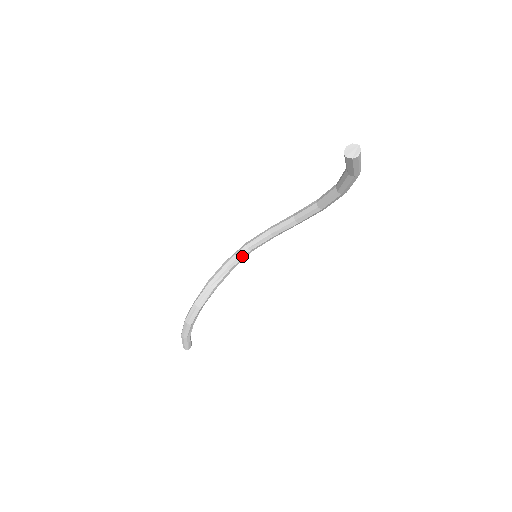
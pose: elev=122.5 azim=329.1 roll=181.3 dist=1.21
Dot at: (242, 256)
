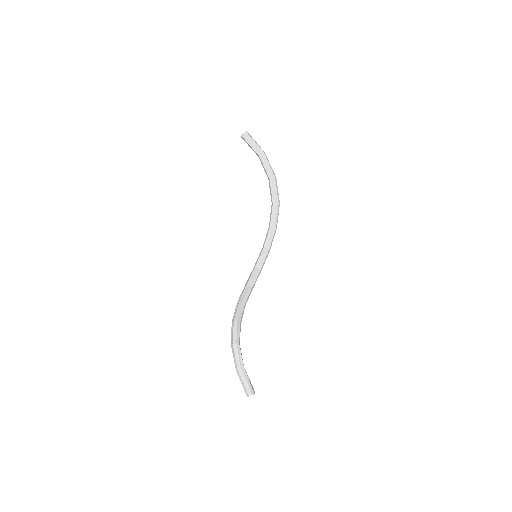
Dot at: (254, 274)
